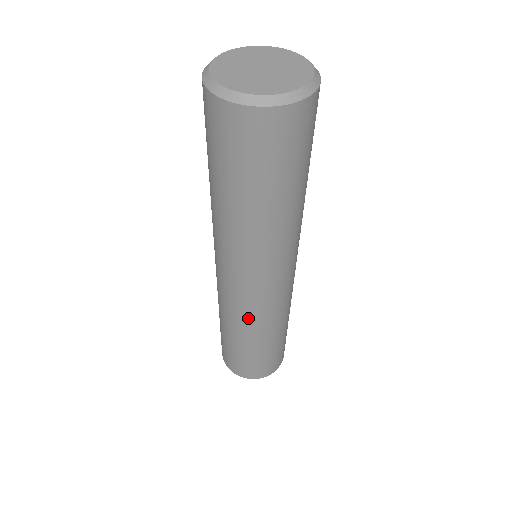
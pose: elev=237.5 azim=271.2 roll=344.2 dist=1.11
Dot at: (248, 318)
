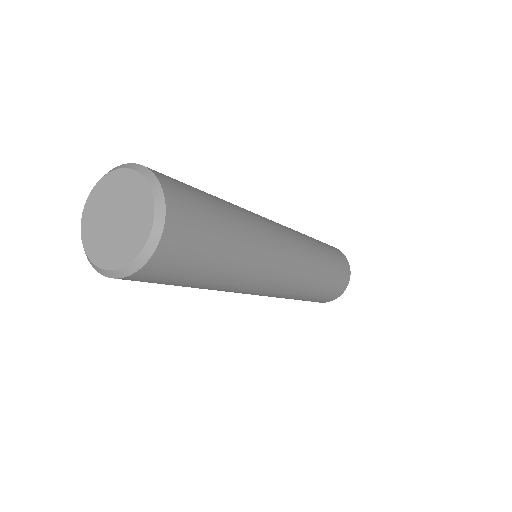
Dot at: (299, 288)
